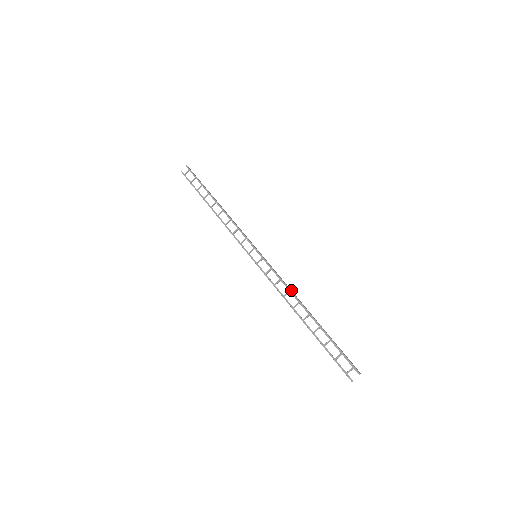
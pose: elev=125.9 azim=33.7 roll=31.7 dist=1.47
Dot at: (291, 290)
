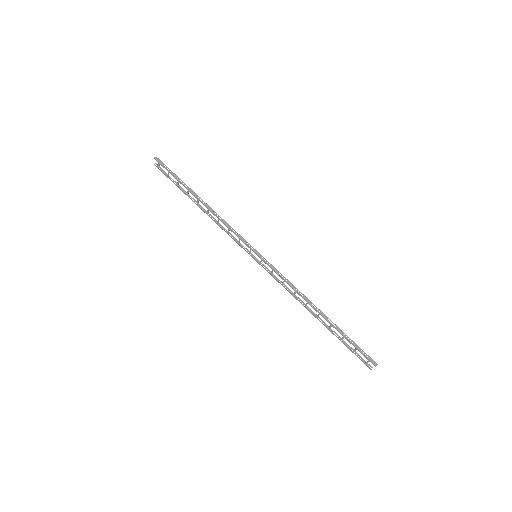
Dot at: (297, 290)
